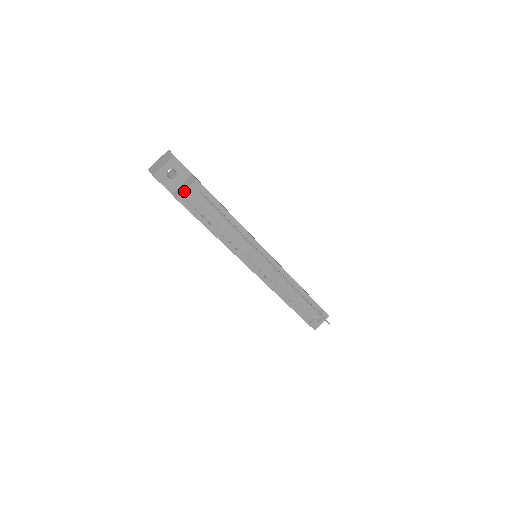
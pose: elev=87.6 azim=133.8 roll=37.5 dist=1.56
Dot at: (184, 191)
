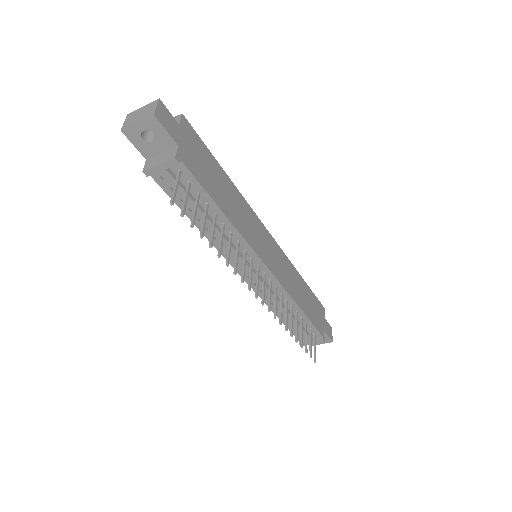
Dot at: (155, 166)
